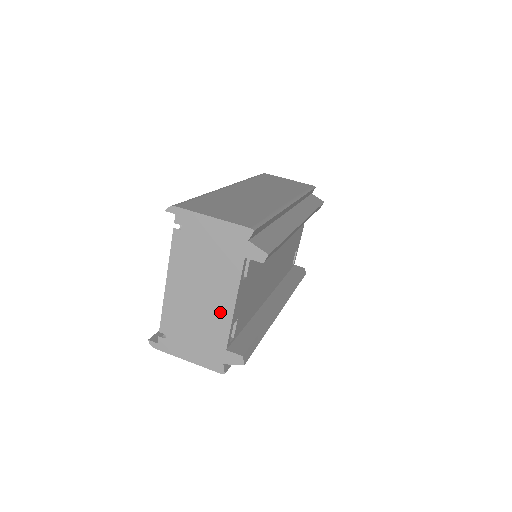
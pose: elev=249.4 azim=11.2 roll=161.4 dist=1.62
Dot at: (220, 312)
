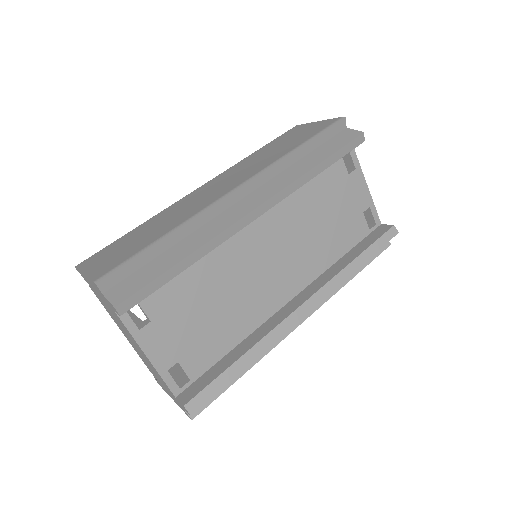
Dot at: (148, 361)
